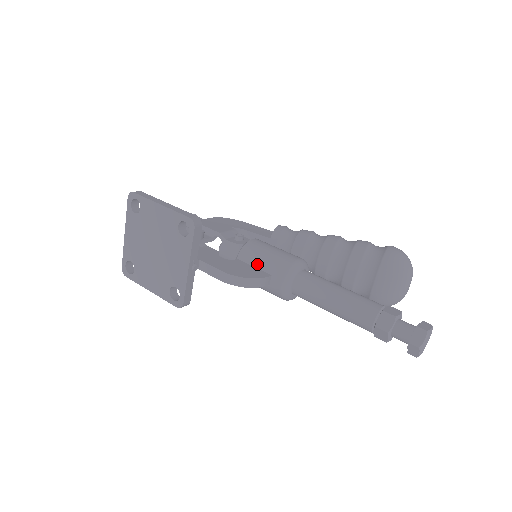
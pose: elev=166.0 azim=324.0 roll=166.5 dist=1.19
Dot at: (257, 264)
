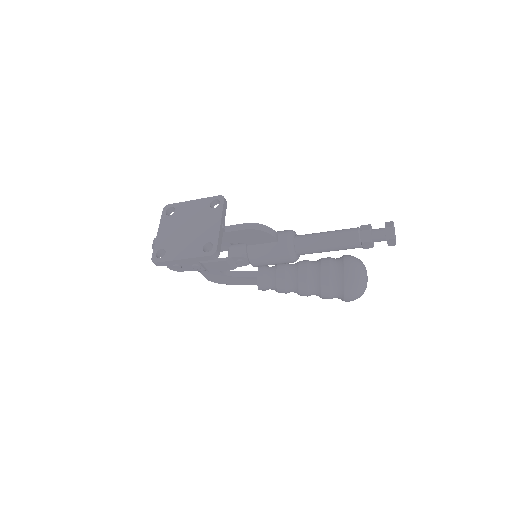
Dot at: occluded
